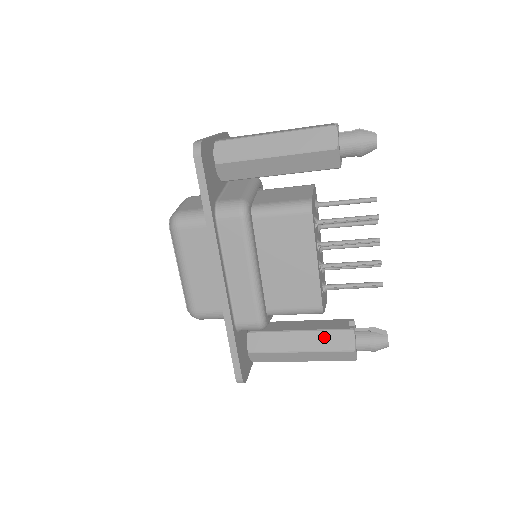
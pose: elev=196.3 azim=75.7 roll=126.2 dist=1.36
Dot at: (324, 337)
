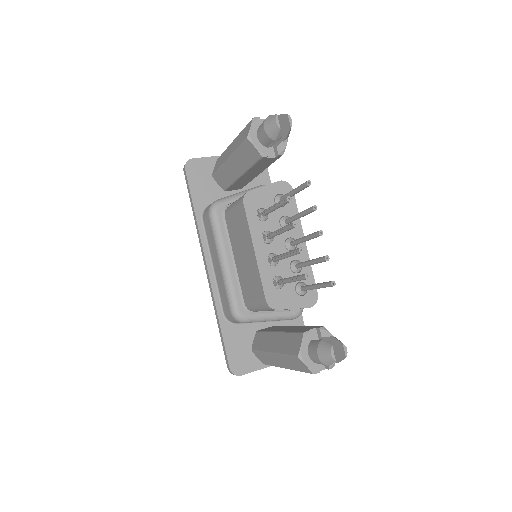
Dot at: (286, 339)
